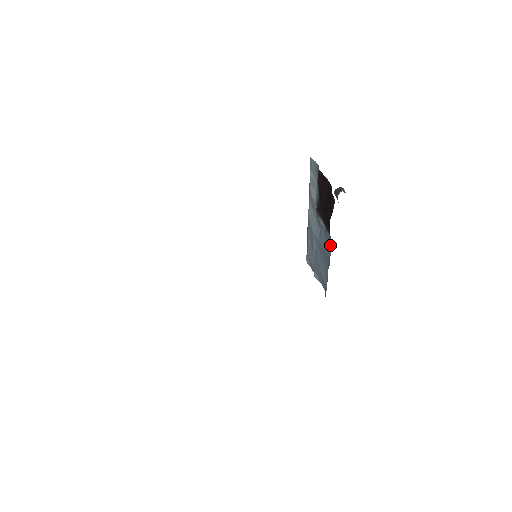
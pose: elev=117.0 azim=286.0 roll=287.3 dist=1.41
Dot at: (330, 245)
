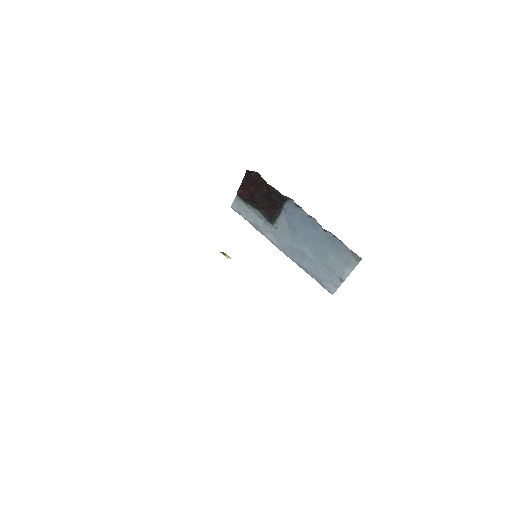
Dot at: (296, 208)
